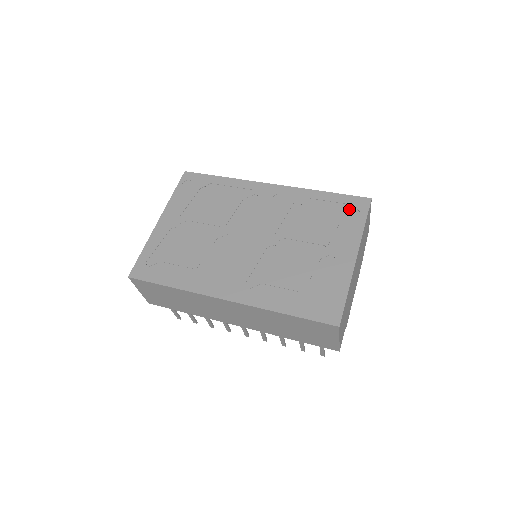
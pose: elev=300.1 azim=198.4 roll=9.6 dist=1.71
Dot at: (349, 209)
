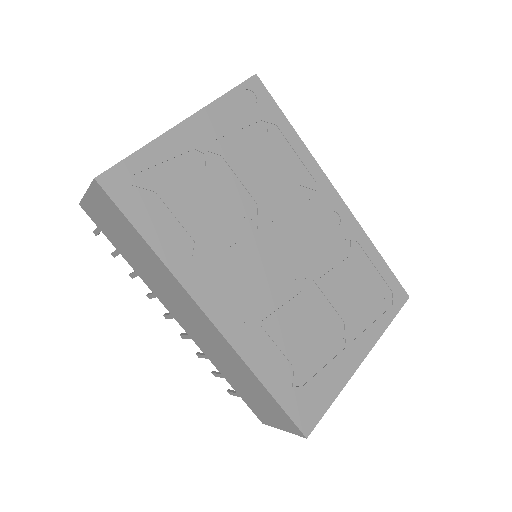
Dot at: (386, 293)
